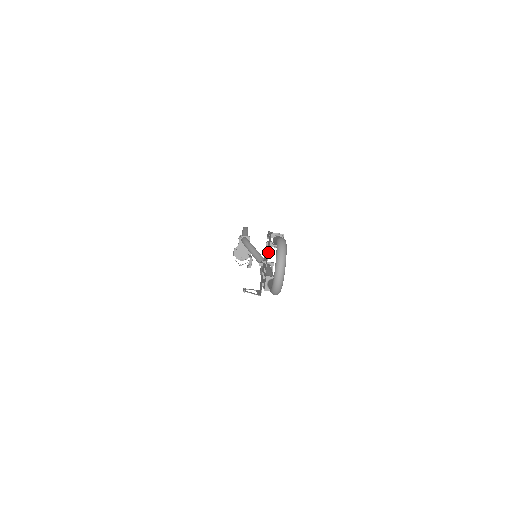
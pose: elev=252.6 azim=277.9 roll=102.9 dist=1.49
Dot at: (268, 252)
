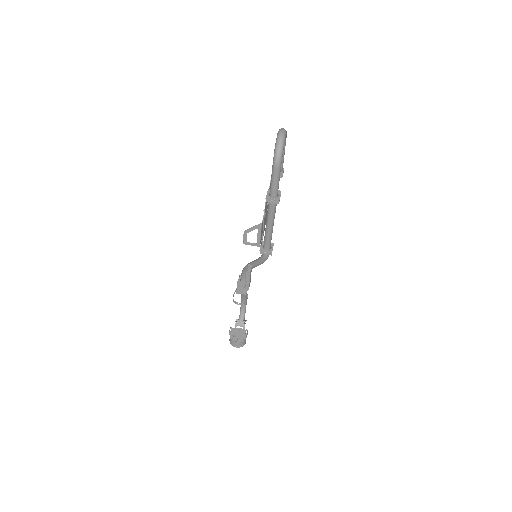
Dot at: (270, 182)
